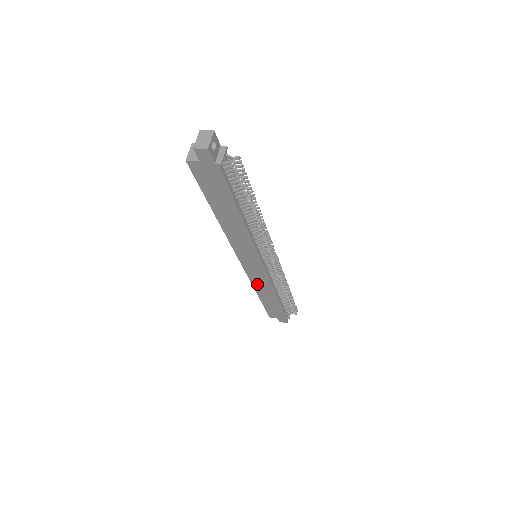
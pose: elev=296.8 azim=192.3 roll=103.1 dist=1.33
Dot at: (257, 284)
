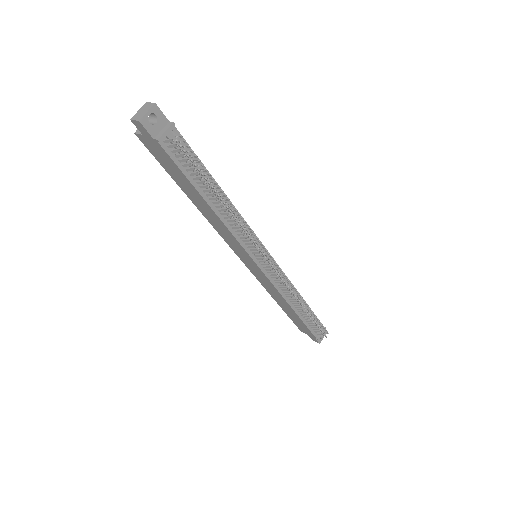
Dot at: (268, 289)
